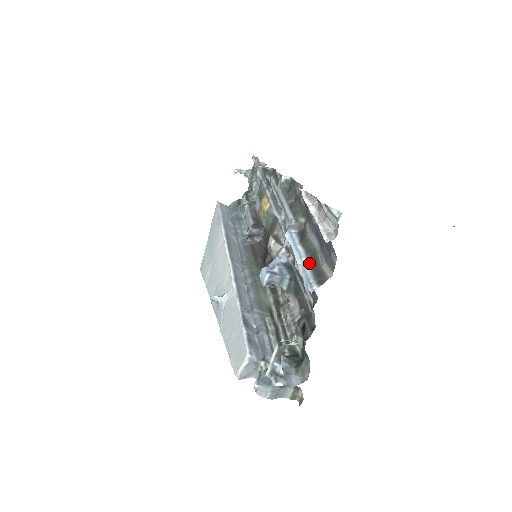
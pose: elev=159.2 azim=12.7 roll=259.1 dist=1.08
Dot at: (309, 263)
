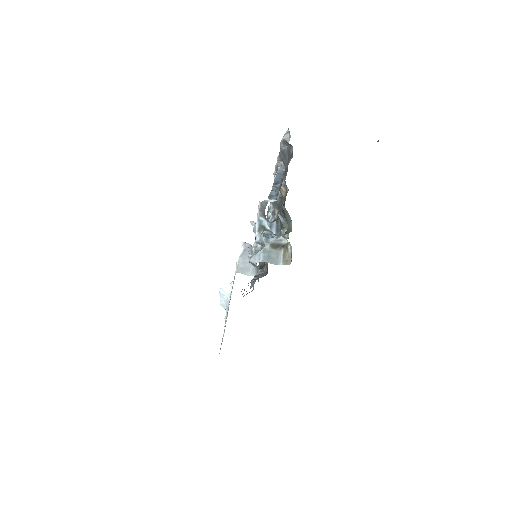
Dot at: occluded
